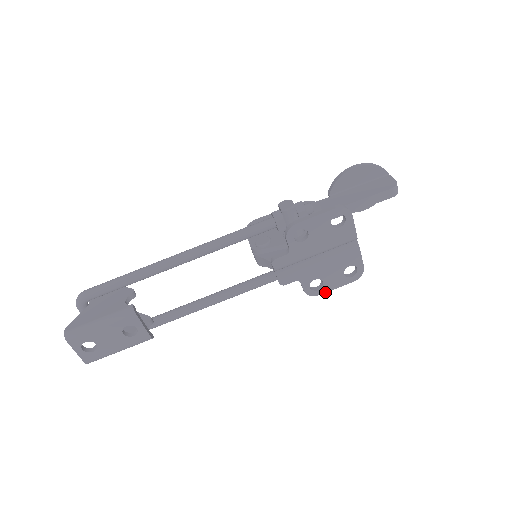
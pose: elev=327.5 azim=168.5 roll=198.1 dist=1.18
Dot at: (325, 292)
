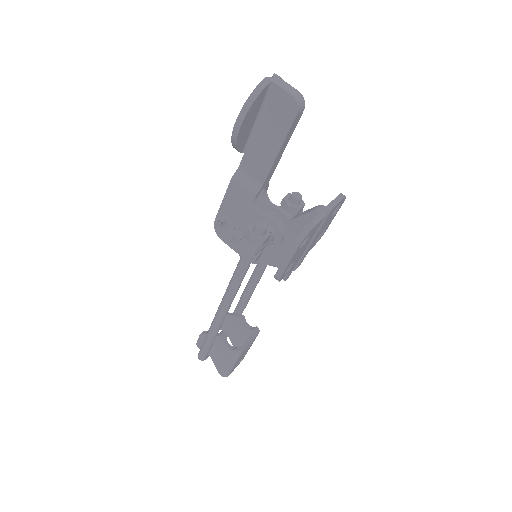
Dot at: occluded
